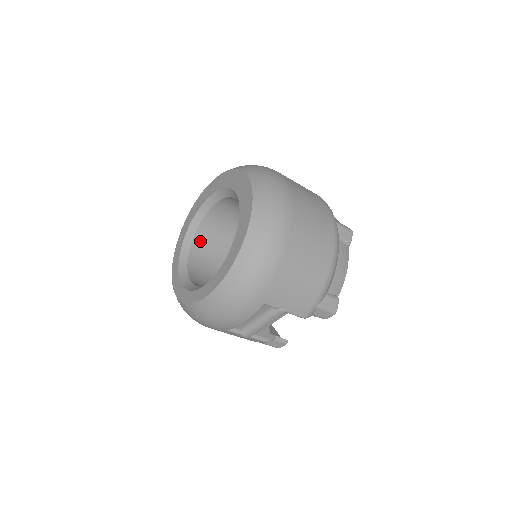
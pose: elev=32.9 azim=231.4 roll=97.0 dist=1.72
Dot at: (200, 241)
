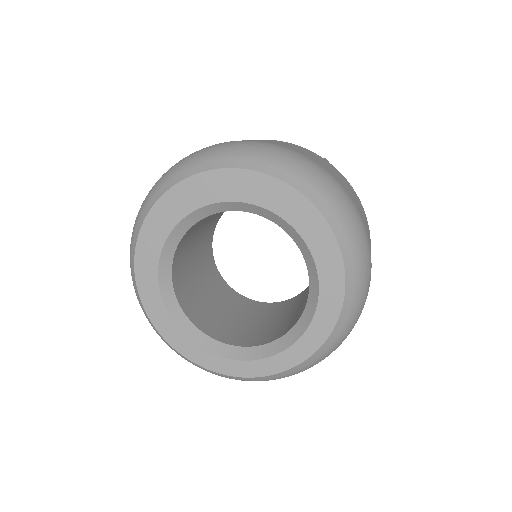
Dot at: (180, 292)
